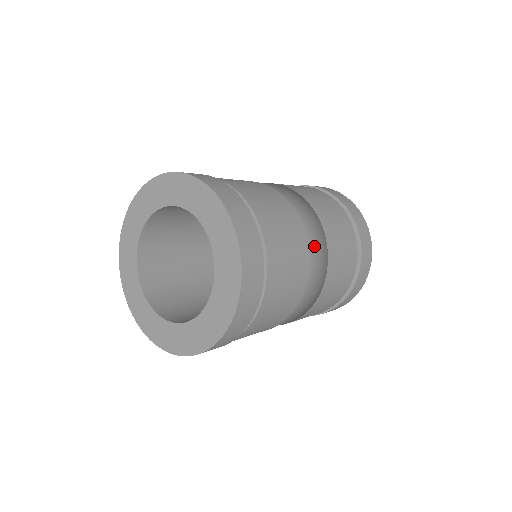
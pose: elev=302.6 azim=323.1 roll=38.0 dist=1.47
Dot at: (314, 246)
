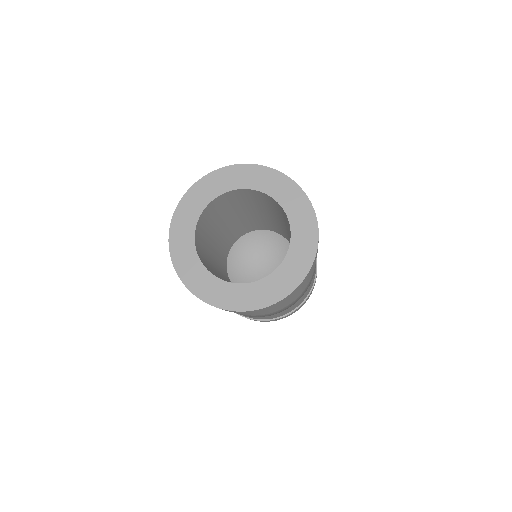
Dot at: (276, 253)
